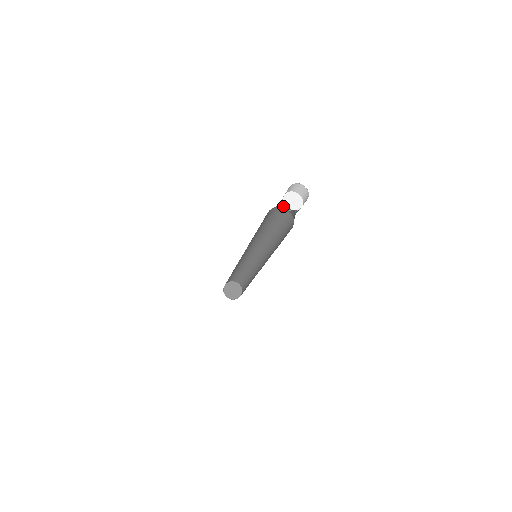
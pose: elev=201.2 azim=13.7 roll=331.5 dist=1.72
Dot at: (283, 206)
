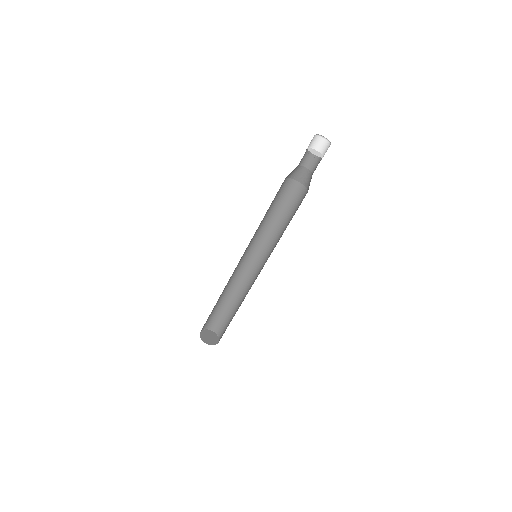
Dot at: (291, 175)
